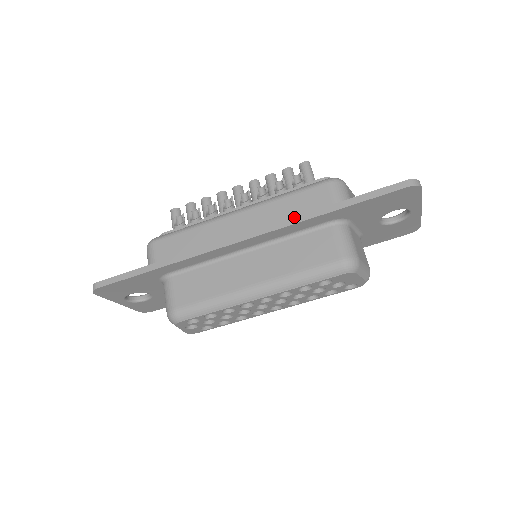
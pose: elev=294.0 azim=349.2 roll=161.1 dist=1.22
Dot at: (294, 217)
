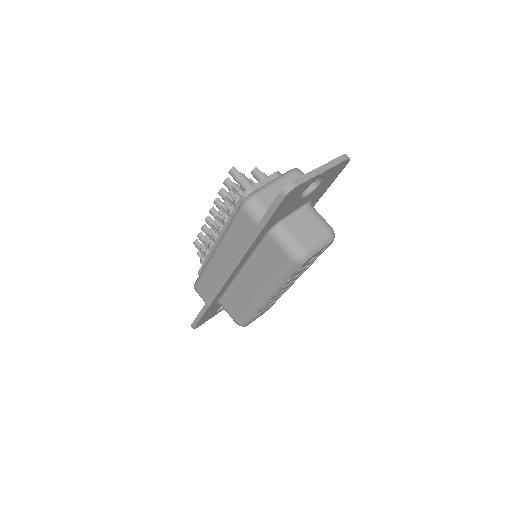
Dot at: (241, 250)
